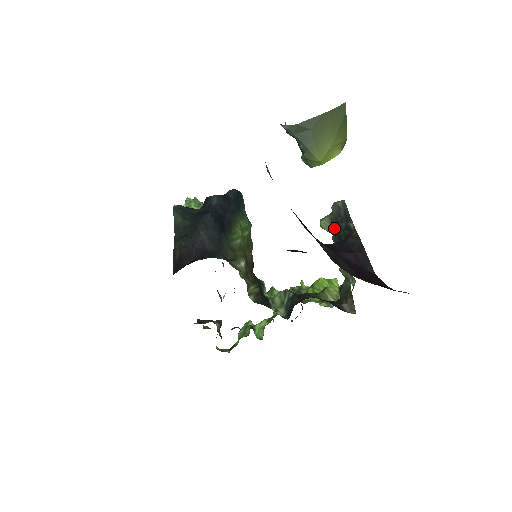
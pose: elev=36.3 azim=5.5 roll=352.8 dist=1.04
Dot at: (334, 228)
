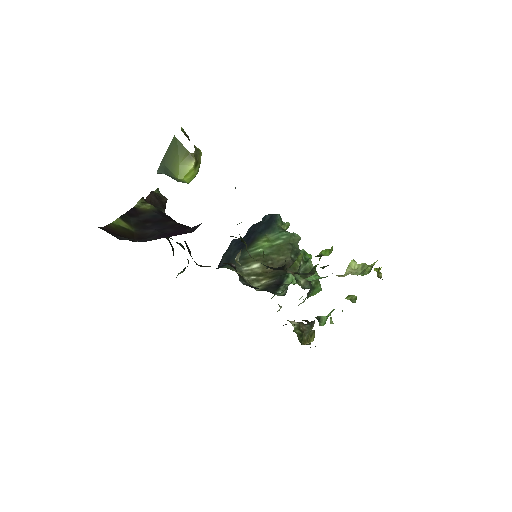
Dot at: occluded
